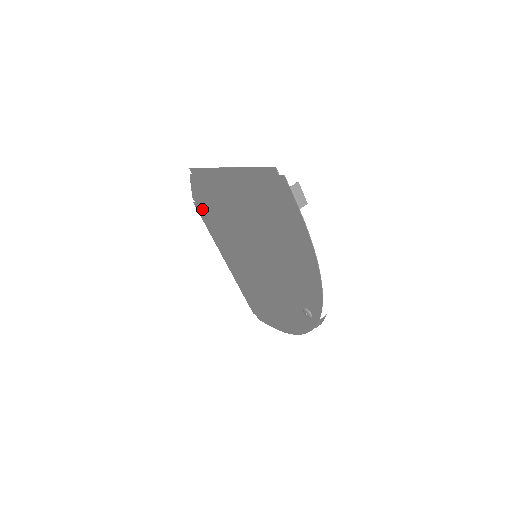
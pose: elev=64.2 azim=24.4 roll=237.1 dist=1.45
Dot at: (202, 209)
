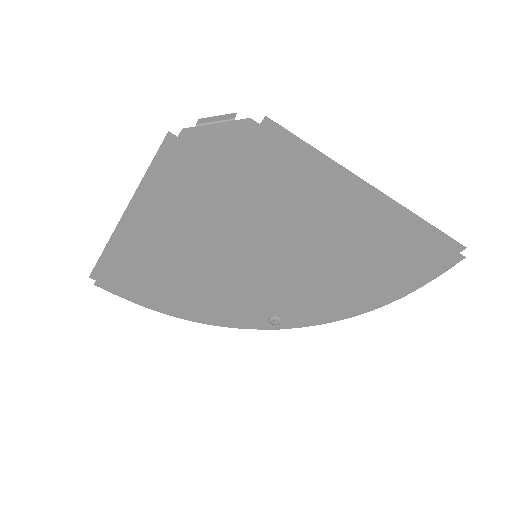
Dot at: (189, 155)
